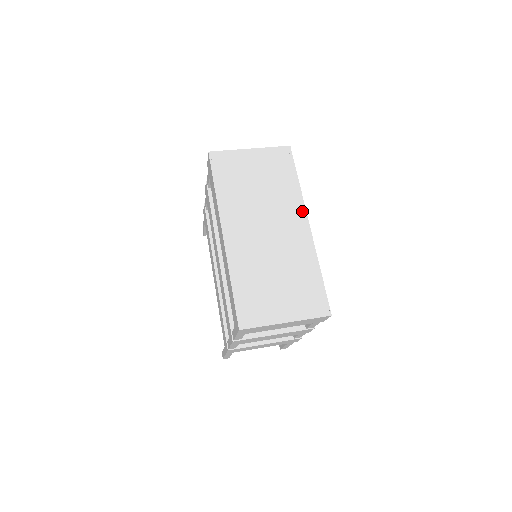
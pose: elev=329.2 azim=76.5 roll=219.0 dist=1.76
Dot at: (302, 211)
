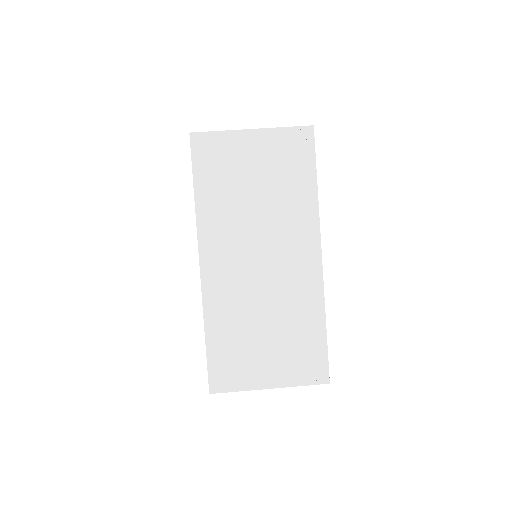
Dot at: (314, 235)
